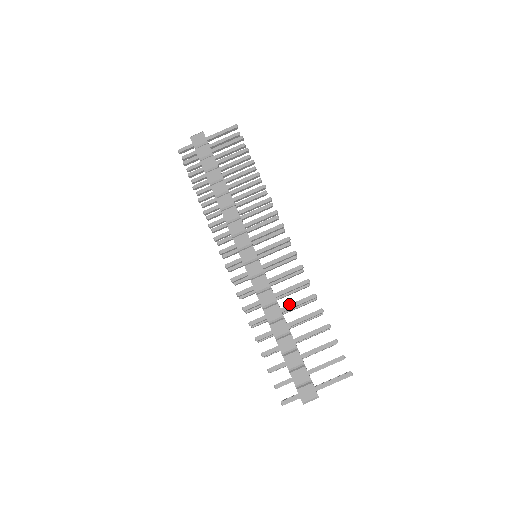
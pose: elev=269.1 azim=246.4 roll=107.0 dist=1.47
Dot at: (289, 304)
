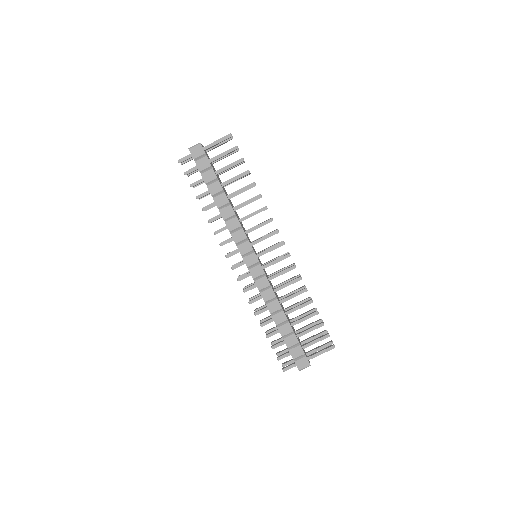
Dot at: (286, 297)
